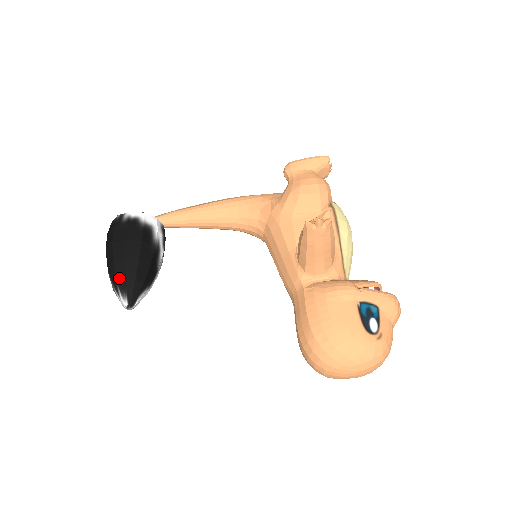
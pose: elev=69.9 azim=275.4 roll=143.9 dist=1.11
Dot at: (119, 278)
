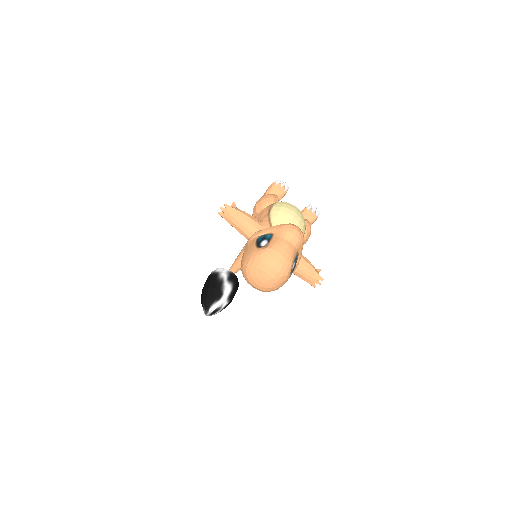
Dot at: (202, 302)
